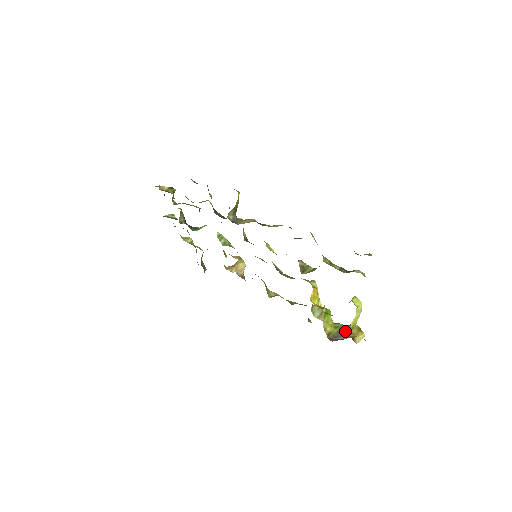
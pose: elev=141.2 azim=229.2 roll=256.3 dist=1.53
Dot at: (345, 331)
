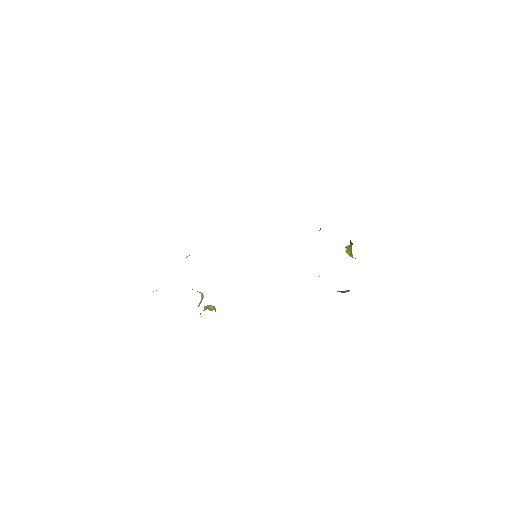
Dot at: occluded
